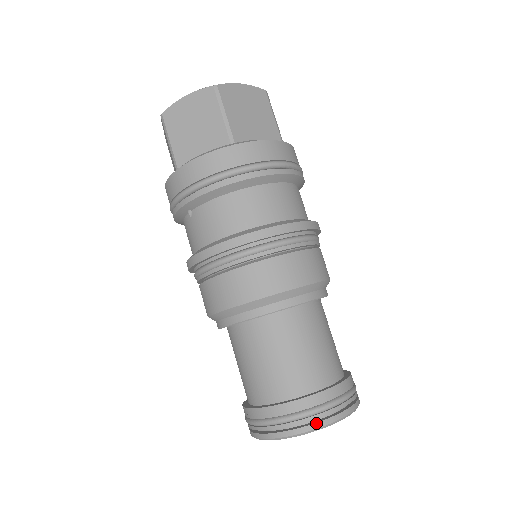
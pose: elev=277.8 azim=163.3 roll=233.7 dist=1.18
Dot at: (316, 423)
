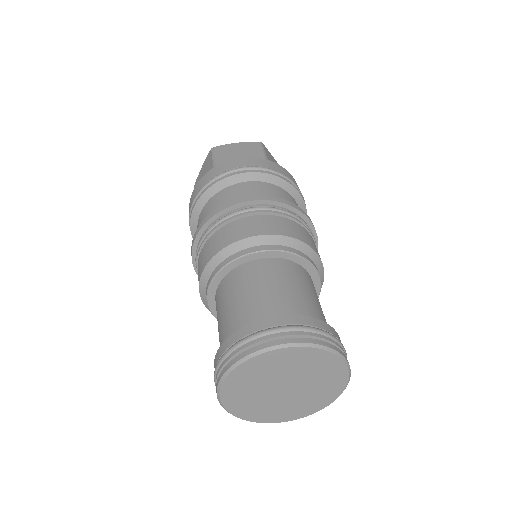
Dot at: (245, 351)
